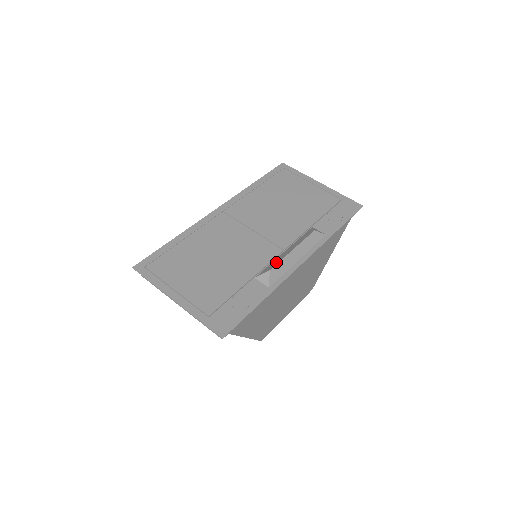
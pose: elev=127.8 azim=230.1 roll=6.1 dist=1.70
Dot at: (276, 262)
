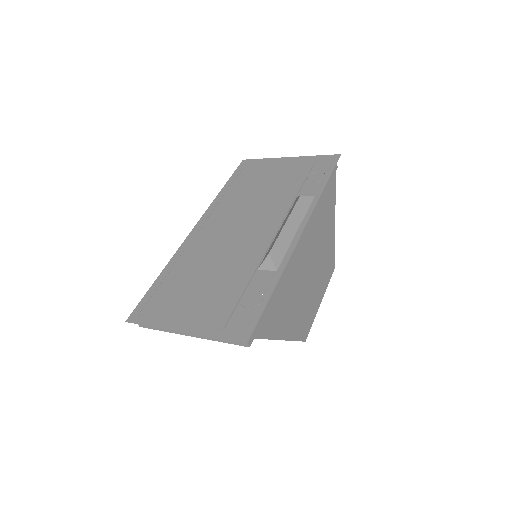
Dot at: (273, 243)
